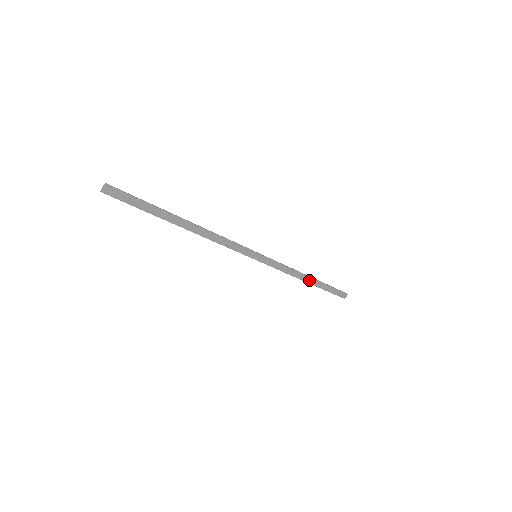
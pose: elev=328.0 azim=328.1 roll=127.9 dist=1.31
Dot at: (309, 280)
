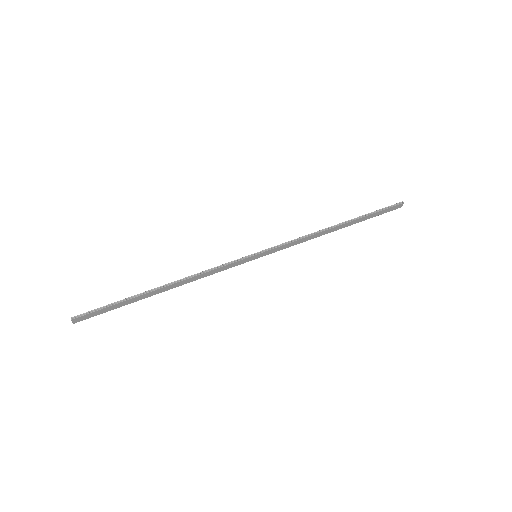
Dot at: (338, 228)
